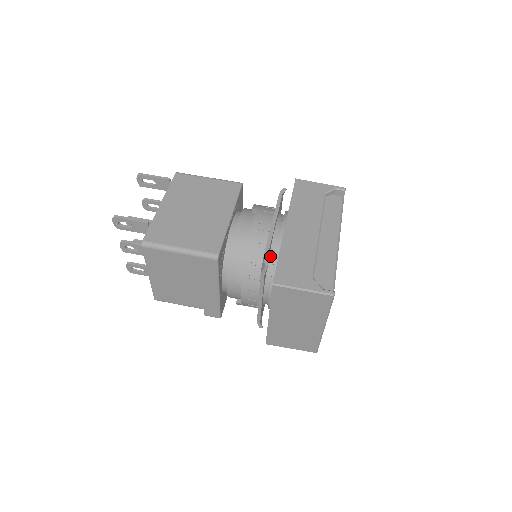
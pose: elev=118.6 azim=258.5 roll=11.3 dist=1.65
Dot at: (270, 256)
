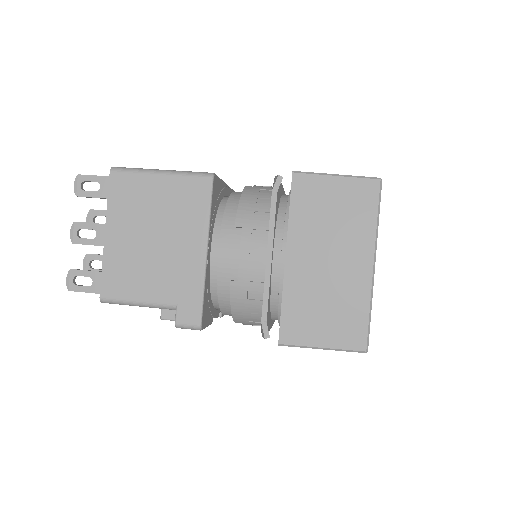
Dot at: (280, 203)
